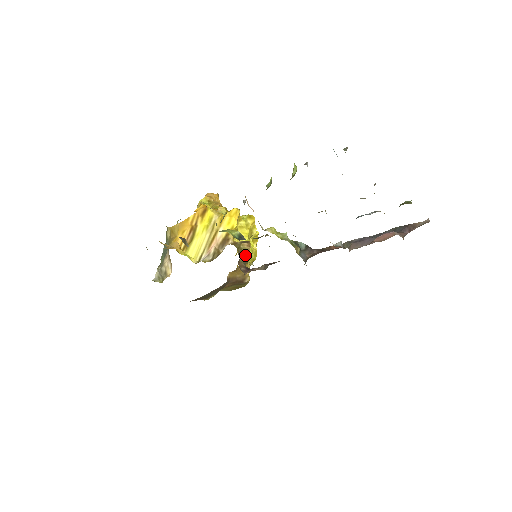
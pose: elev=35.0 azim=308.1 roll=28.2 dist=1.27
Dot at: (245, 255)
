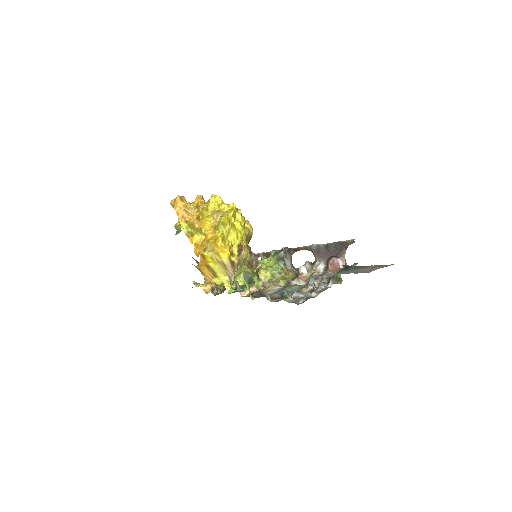
Dot at: (249, 256)
